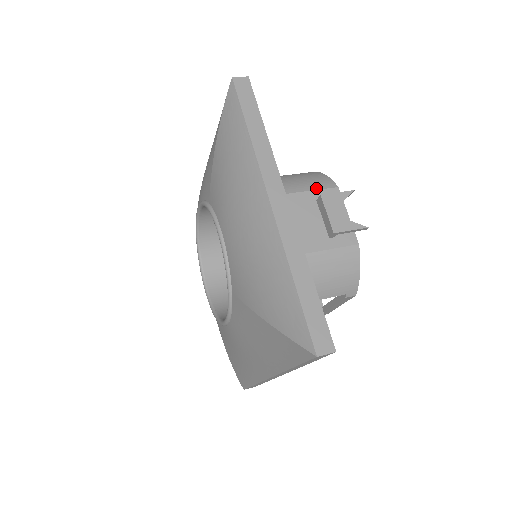
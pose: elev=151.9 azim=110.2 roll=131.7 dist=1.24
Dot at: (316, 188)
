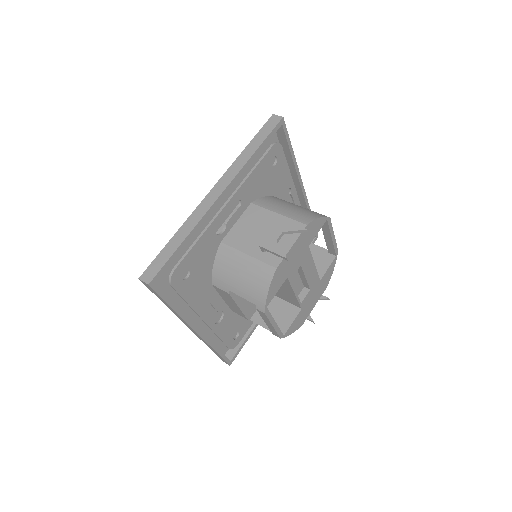
Dot at: (291, 217)
